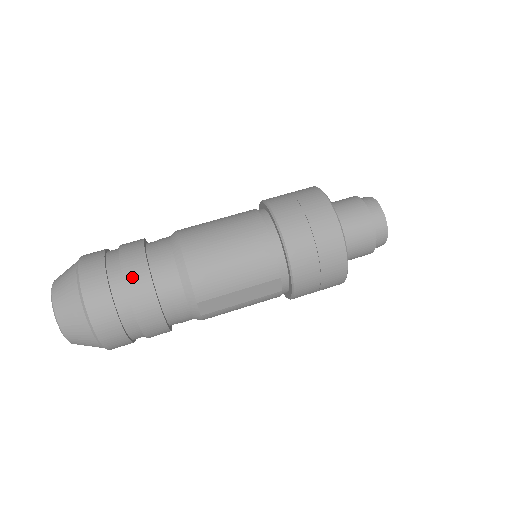
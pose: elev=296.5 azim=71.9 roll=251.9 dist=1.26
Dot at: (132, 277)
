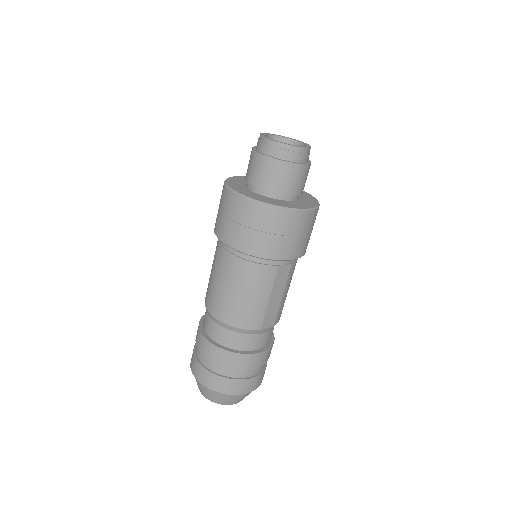
Dot at: (218, 359)
